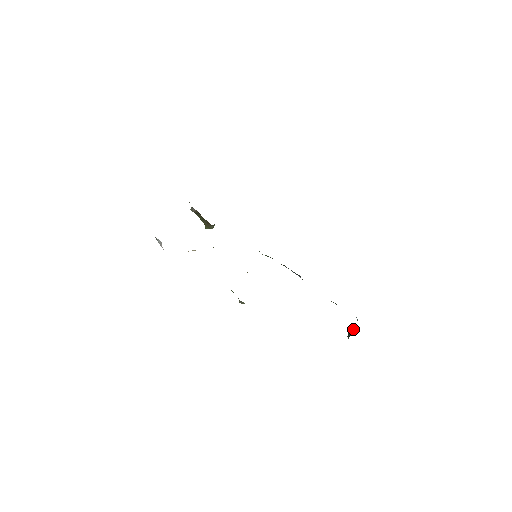
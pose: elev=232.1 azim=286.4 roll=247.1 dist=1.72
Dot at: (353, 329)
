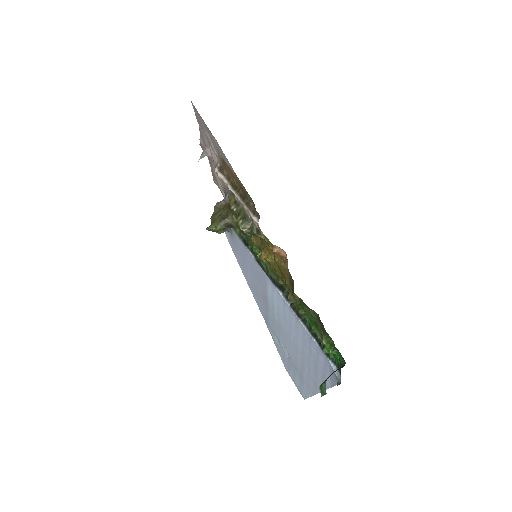
Dot at: occluded
